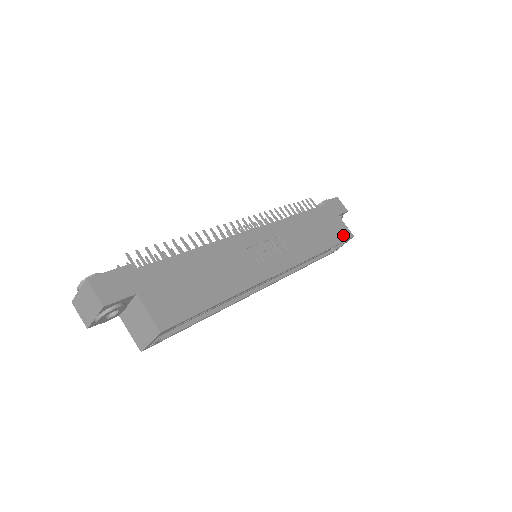
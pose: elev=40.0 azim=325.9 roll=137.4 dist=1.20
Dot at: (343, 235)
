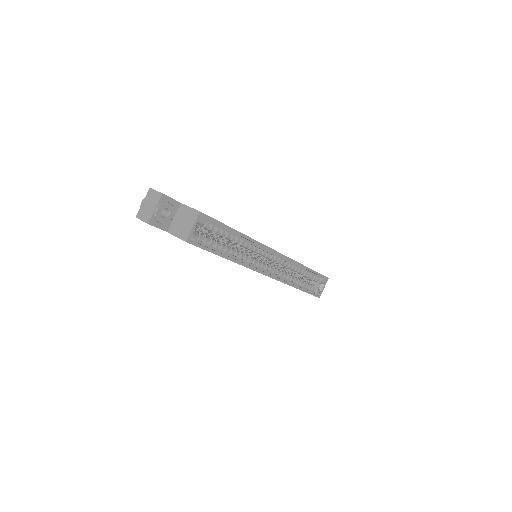
Dot at: occluded
